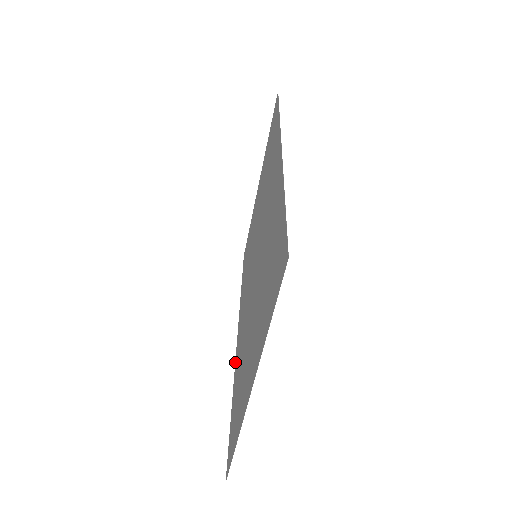
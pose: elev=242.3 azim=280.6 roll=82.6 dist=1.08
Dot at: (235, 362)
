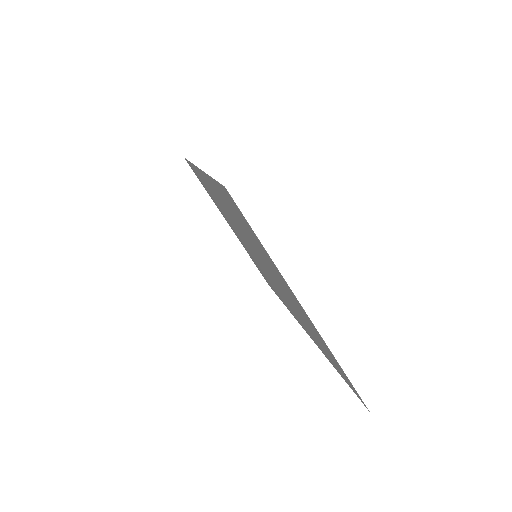
Dot at: occluded
